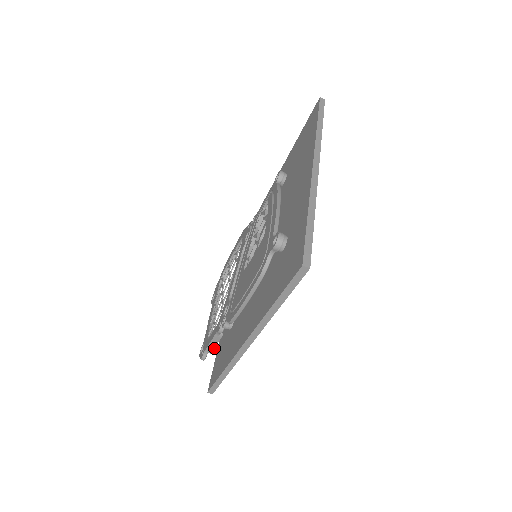
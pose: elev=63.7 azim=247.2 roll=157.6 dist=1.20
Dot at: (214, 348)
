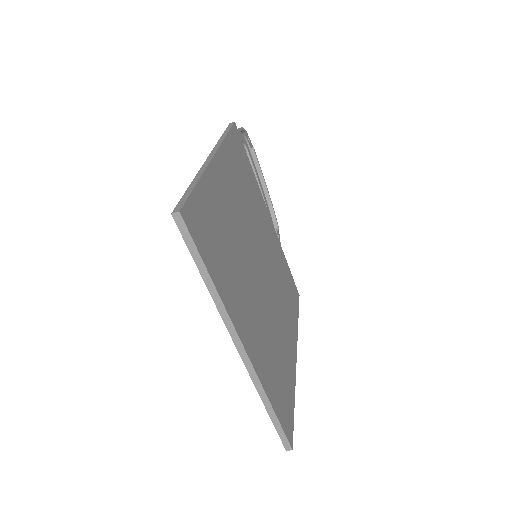
Dot at: occluded
